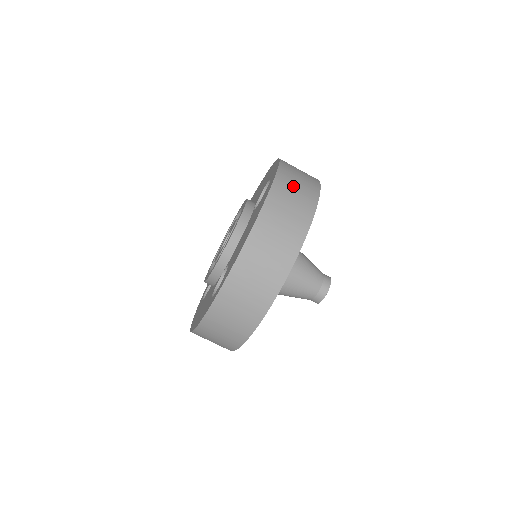
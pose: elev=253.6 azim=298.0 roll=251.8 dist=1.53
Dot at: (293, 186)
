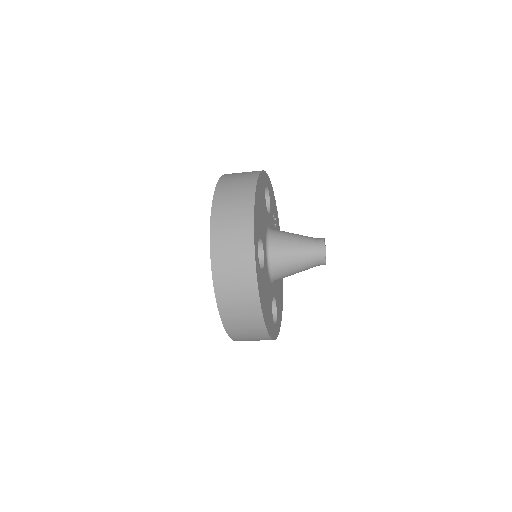
Dot at: (230, 276)
